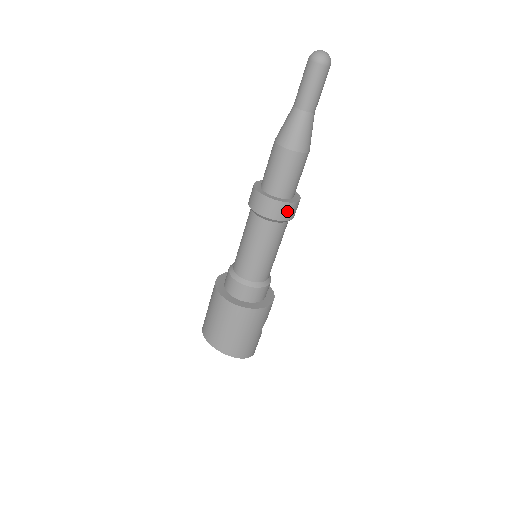
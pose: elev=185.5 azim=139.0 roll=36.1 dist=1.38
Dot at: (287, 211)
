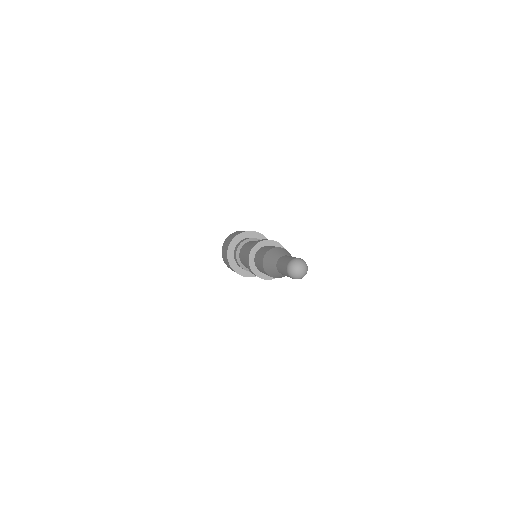
Dot at: occluded
